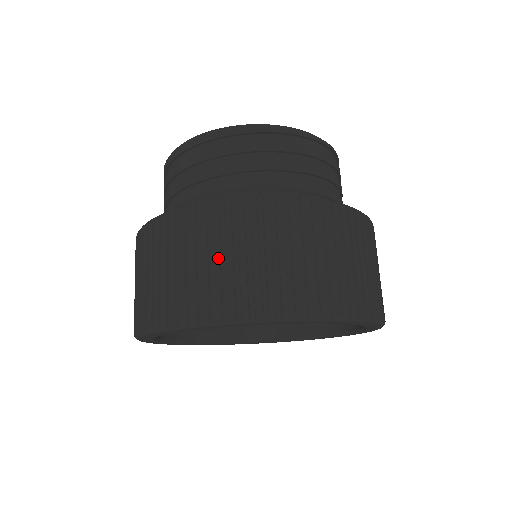
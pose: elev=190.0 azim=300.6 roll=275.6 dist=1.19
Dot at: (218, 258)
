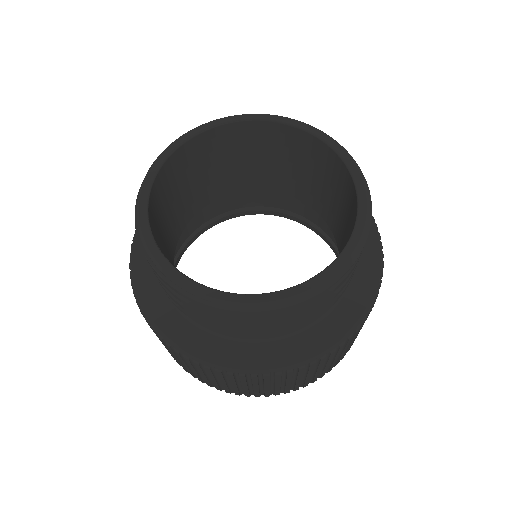
Dot at: occluded
